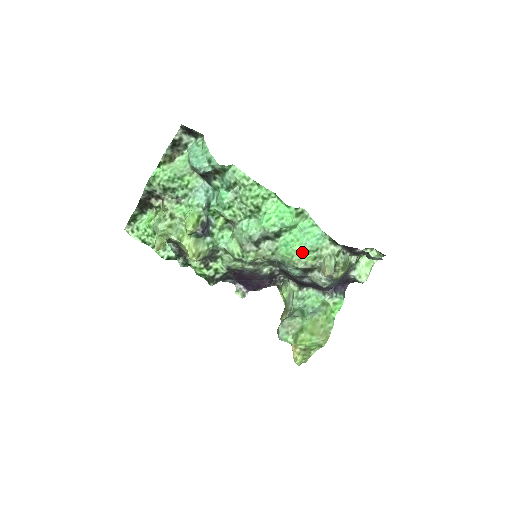
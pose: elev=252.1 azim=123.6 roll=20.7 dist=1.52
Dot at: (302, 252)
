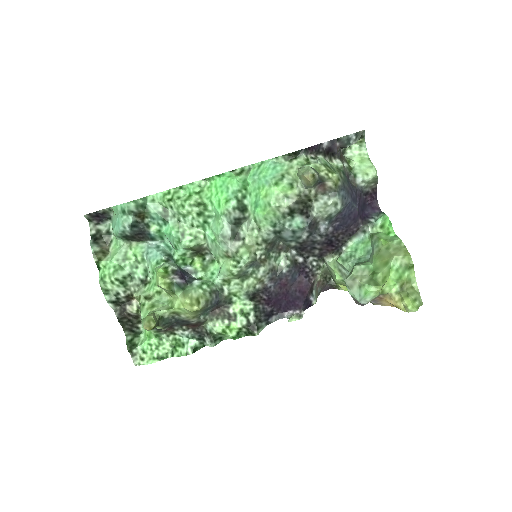
Dot at: (271, 190)
